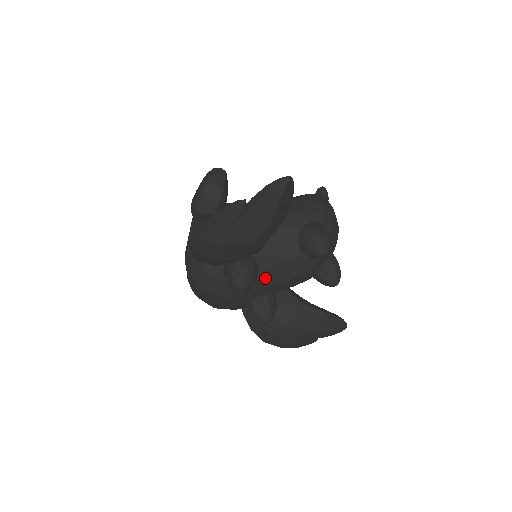
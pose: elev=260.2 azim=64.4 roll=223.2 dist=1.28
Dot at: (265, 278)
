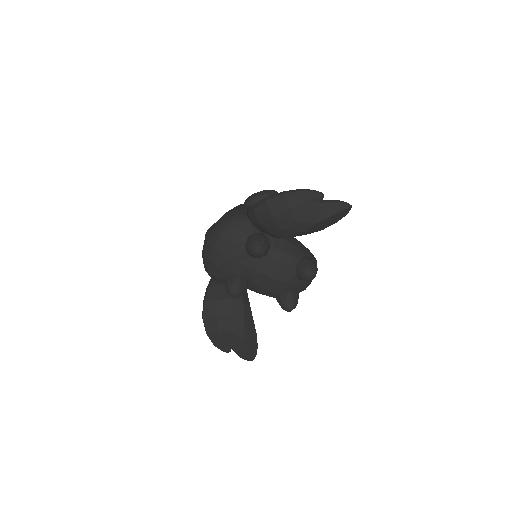
Dot at: (263, 264)
